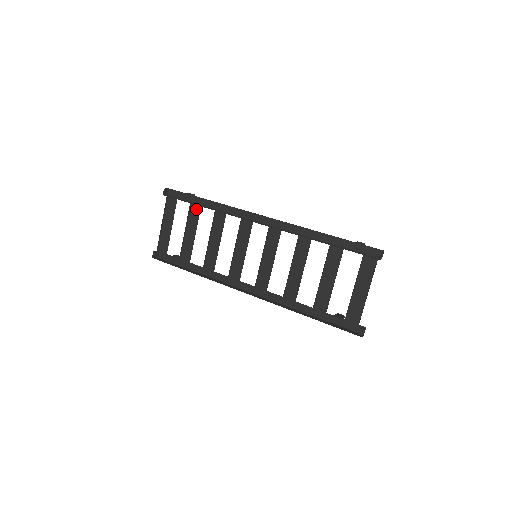
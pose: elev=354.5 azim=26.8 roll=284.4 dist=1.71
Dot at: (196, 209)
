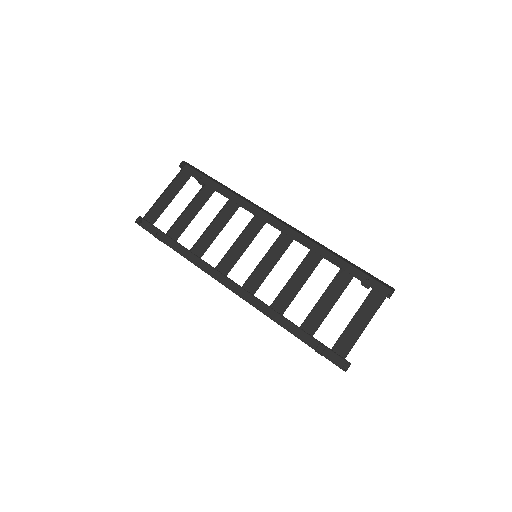
Dot at: (208, 191)
